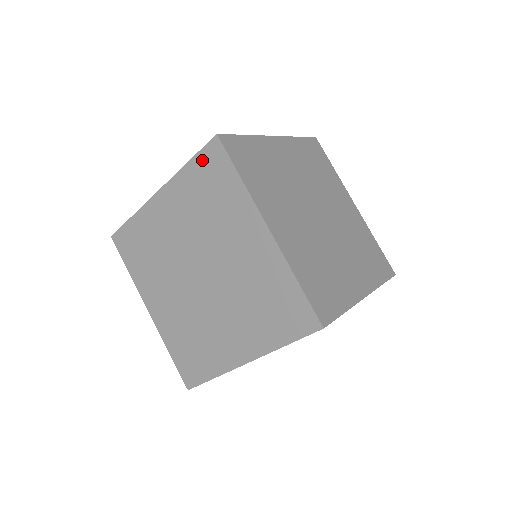
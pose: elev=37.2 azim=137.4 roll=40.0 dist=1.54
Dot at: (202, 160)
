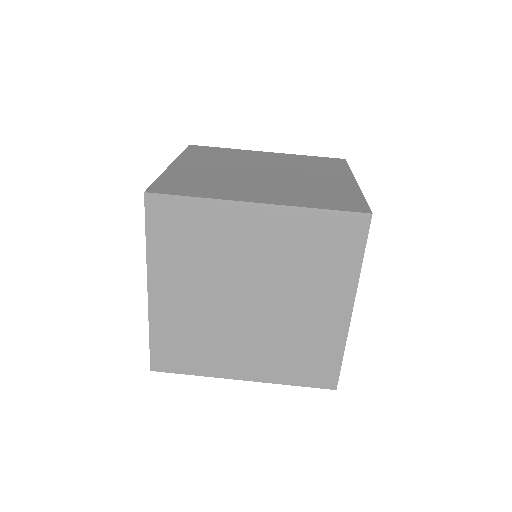
Dot at: occluded
